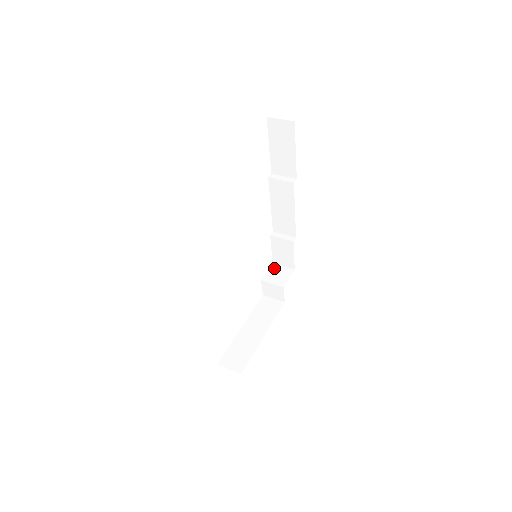
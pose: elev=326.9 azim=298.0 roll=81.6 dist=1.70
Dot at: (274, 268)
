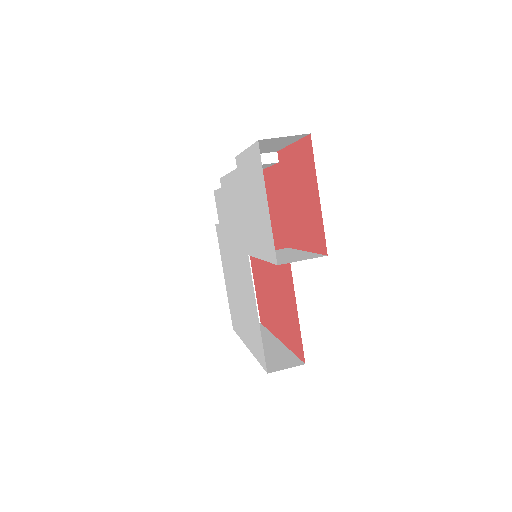
Dot at: occluded
